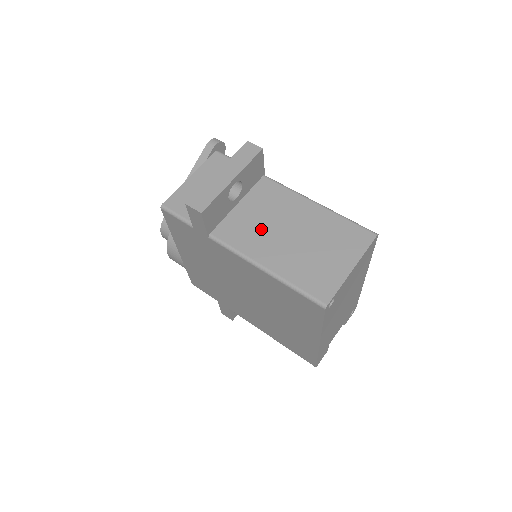
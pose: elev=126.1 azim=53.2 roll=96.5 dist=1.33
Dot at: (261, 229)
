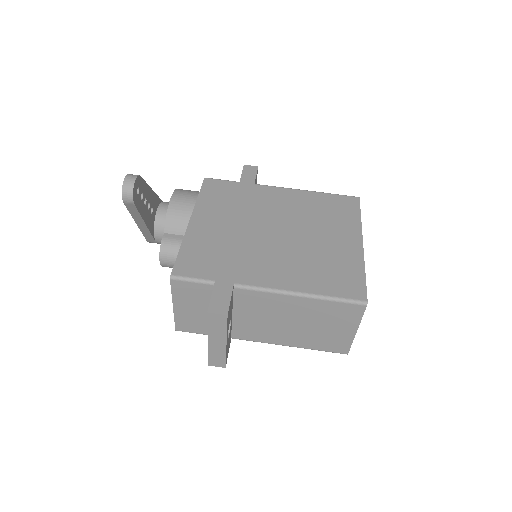
Dot at: (267, 326)
